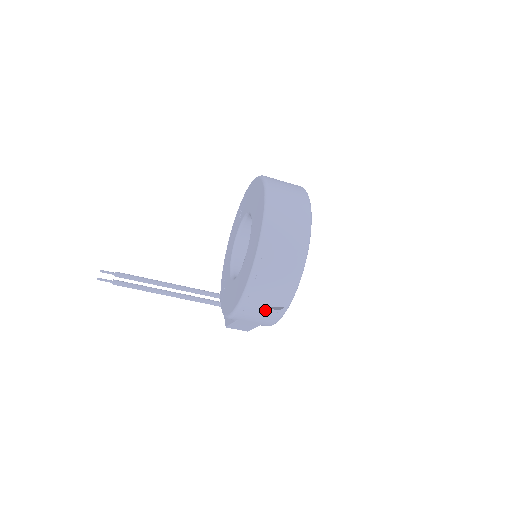
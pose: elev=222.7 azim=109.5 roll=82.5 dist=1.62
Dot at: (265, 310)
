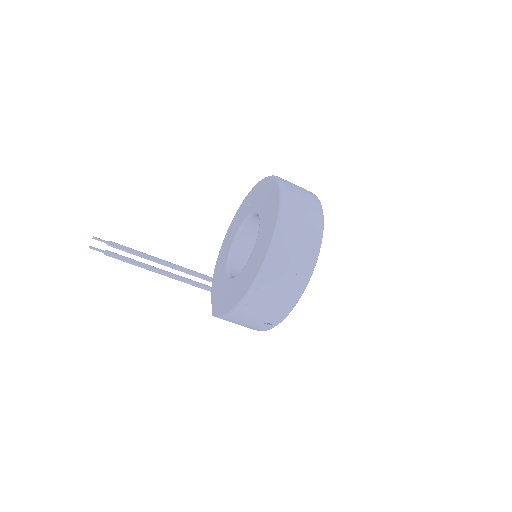
Dot at: (255, 322)
